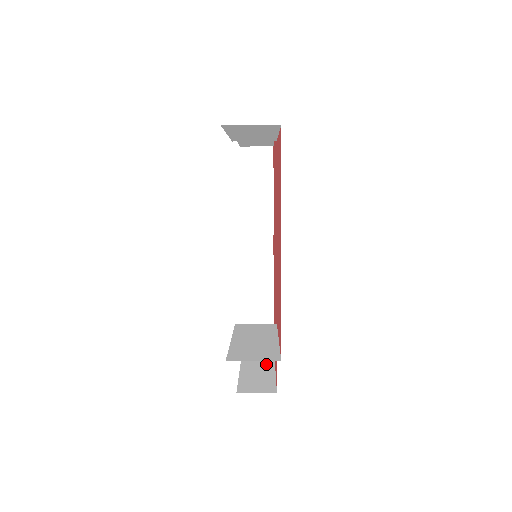
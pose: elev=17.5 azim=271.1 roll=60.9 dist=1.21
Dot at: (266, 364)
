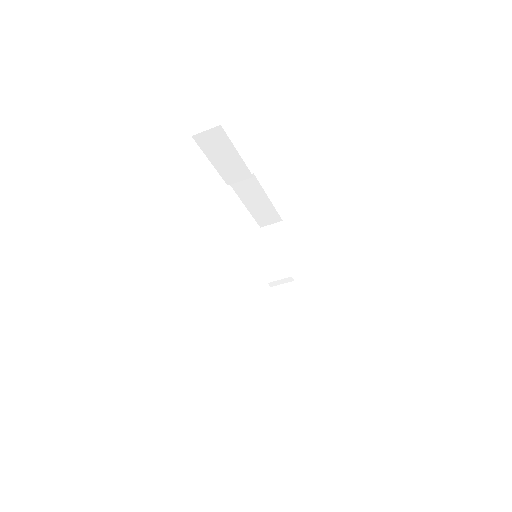
Dot at: occluded
